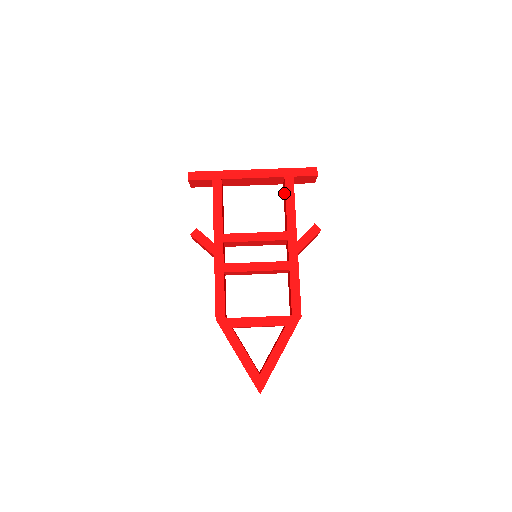
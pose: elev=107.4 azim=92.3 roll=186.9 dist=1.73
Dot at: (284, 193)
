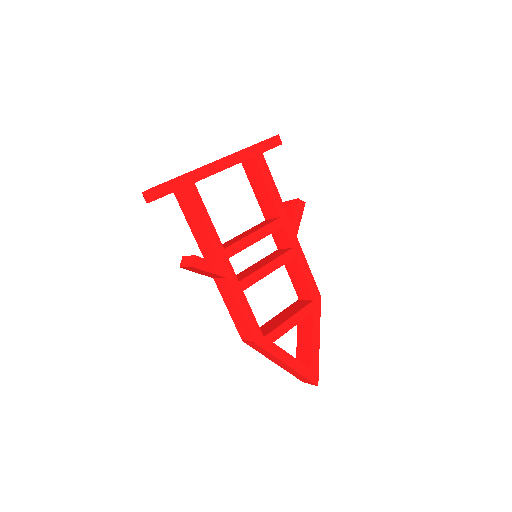
Dot at: (254, 174)
